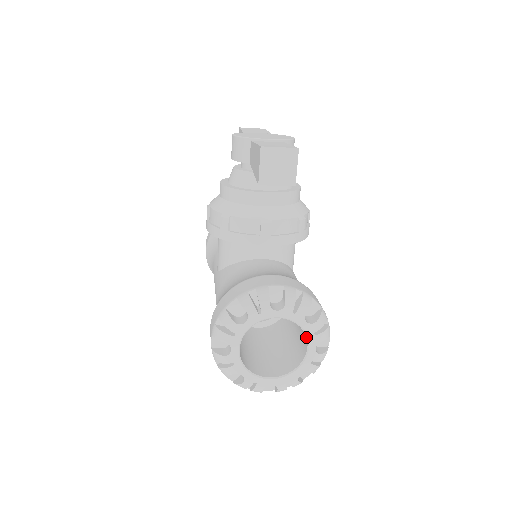
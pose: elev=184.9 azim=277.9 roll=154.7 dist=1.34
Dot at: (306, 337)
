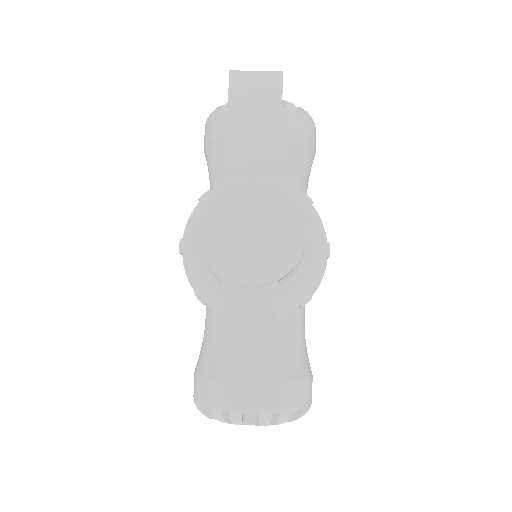
Dot at: occluded
